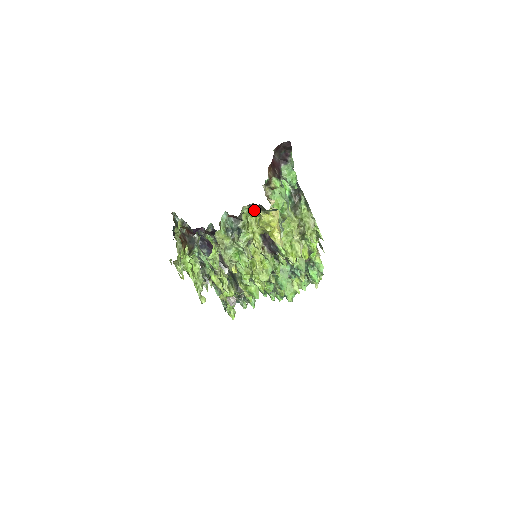
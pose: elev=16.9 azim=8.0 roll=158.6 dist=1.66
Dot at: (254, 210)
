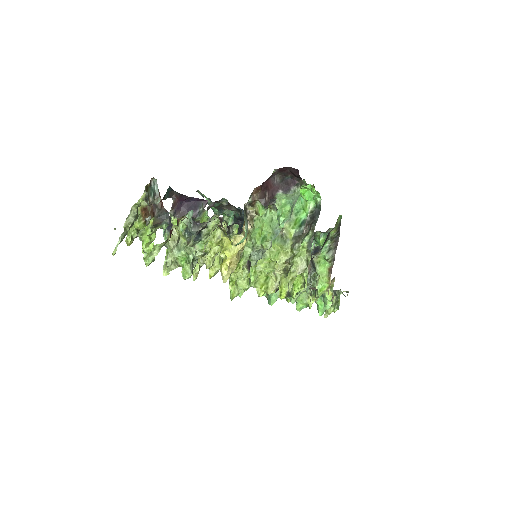
Dot at: (221, 225)
